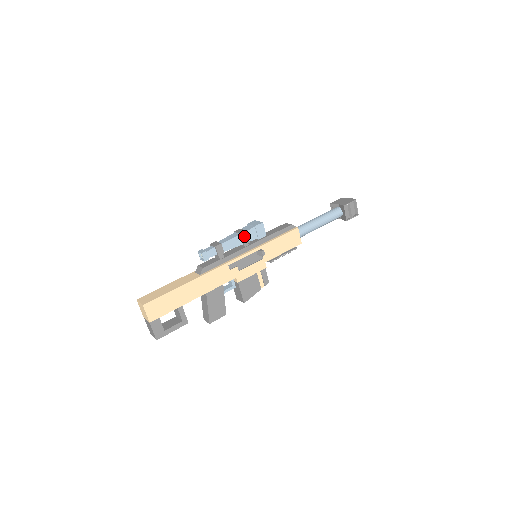
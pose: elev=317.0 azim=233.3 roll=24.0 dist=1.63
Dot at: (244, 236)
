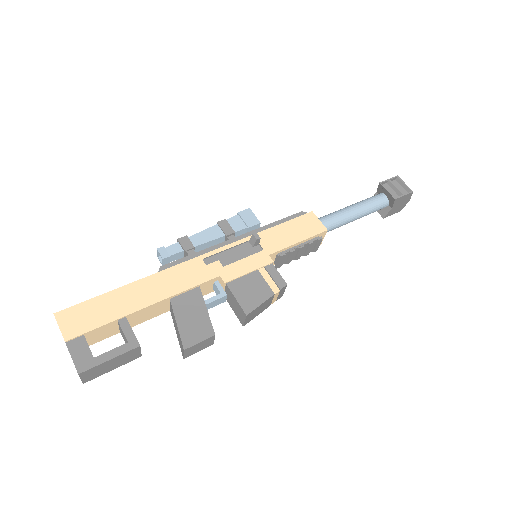
Dot at: (223, 225)
